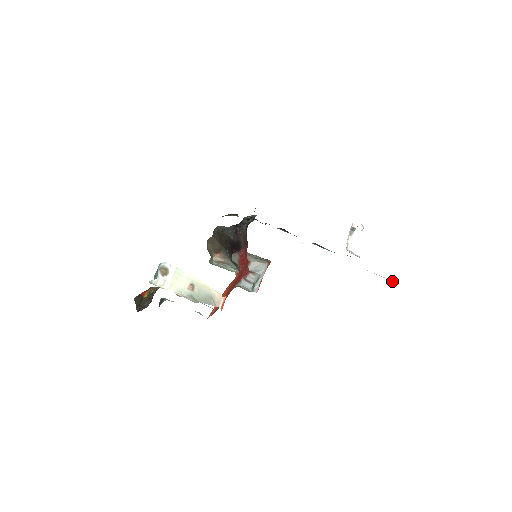
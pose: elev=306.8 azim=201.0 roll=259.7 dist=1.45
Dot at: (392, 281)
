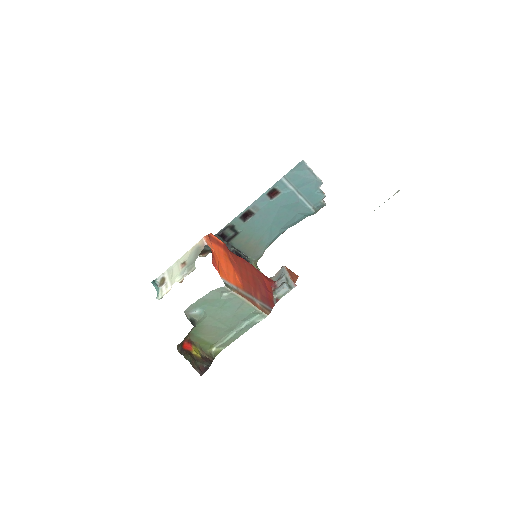
Dot at: (397, 192)
